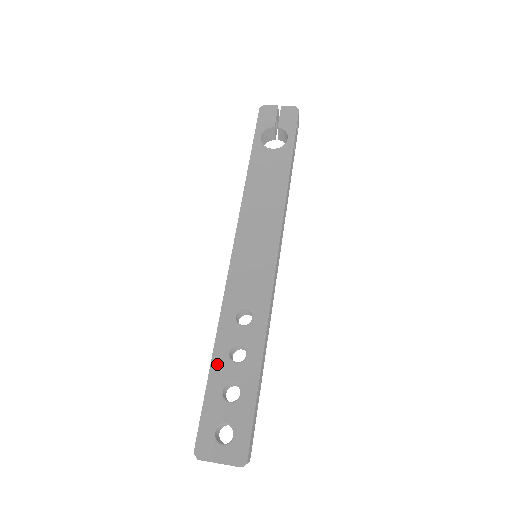
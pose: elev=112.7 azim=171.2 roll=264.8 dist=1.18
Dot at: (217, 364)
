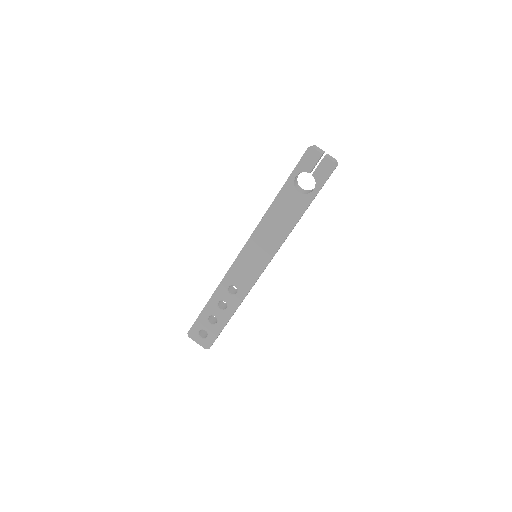
Dot at: (210, 305)
